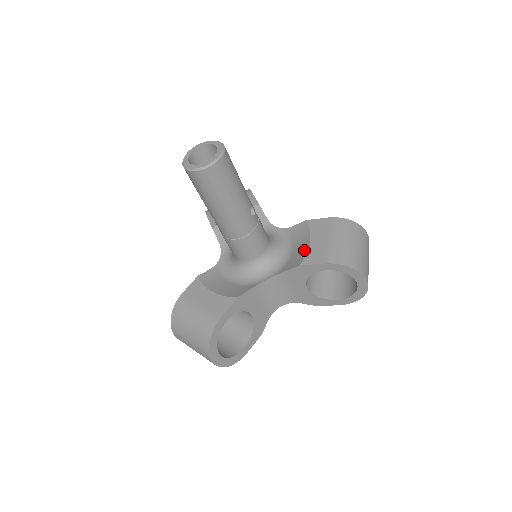
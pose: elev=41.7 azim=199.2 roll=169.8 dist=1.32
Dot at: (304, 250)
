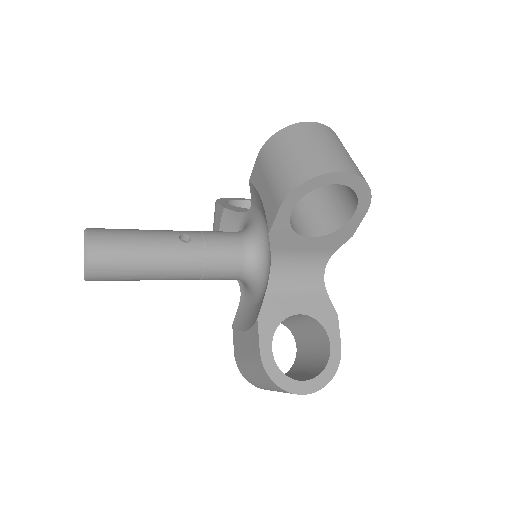
Dot at: occluded
